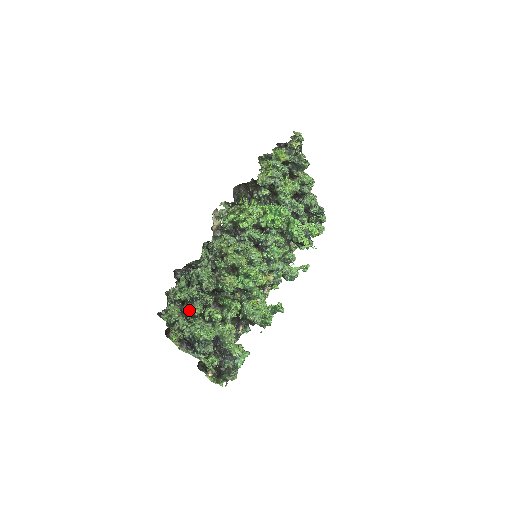
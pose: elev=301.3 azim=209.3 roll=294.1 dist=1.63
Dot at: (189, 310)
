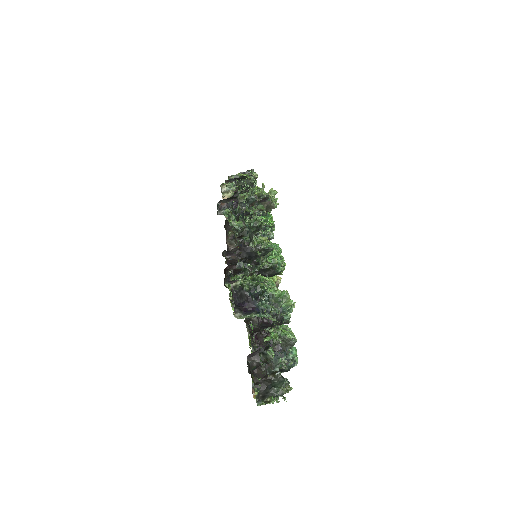
Dot at: occluded
